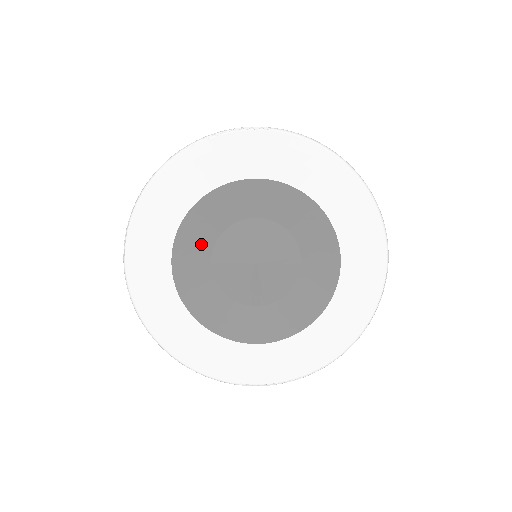
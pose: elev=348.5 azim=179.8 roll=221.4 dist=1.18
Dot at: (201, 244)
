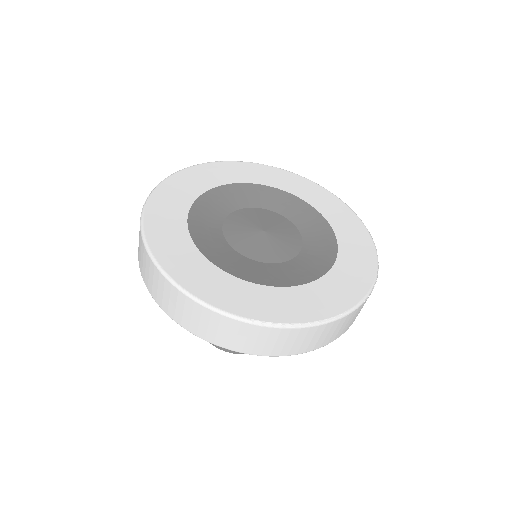
Dot at: (215, 213)
